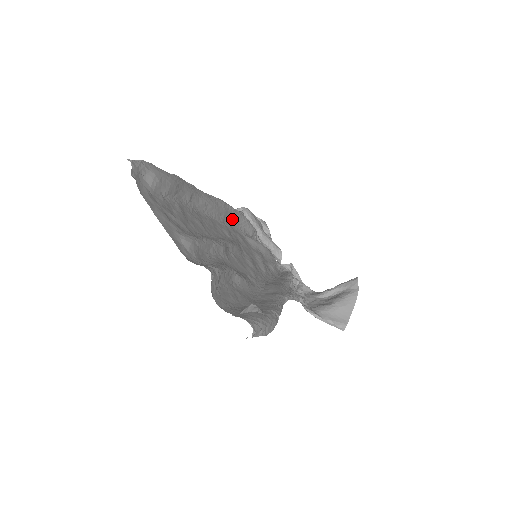
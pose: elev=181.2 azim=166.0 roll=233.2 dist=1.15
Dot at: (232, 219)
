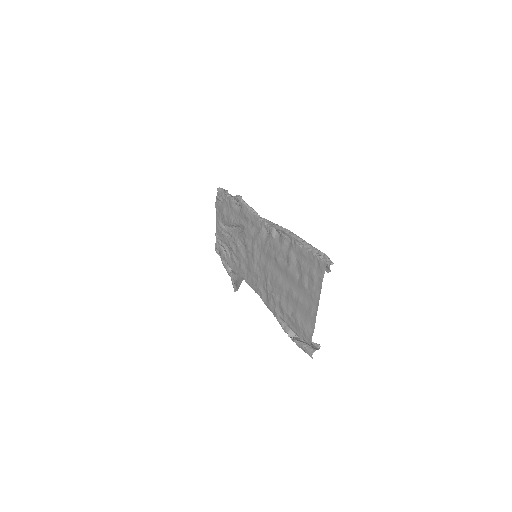
Dot at: occluded
